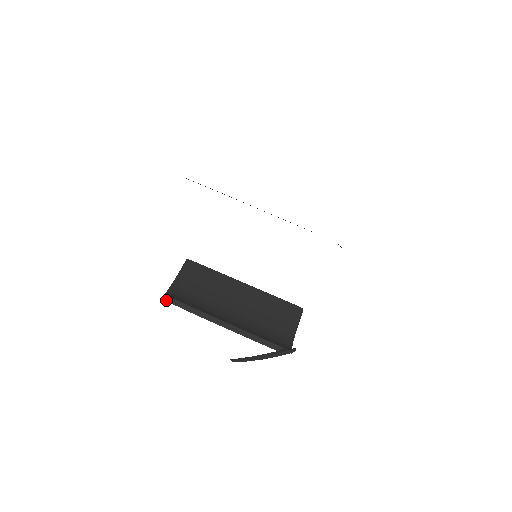
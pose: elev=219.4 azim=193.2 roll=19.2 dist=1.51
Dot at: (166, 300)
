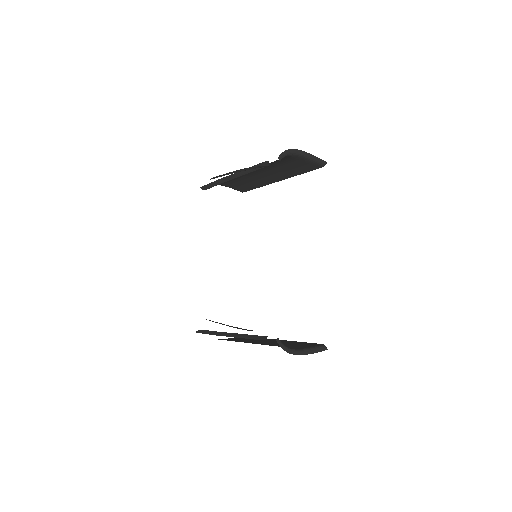
Dot at: (196, 332)
